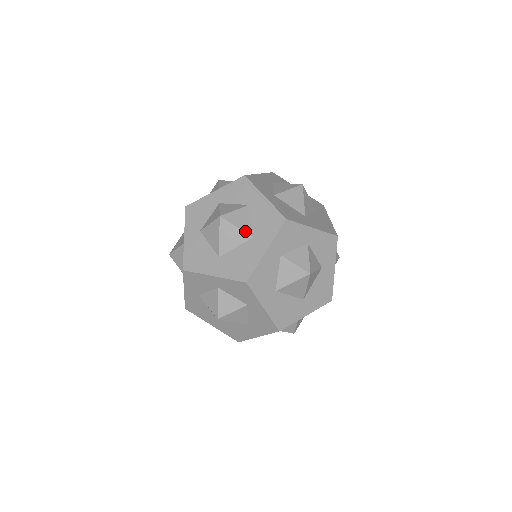
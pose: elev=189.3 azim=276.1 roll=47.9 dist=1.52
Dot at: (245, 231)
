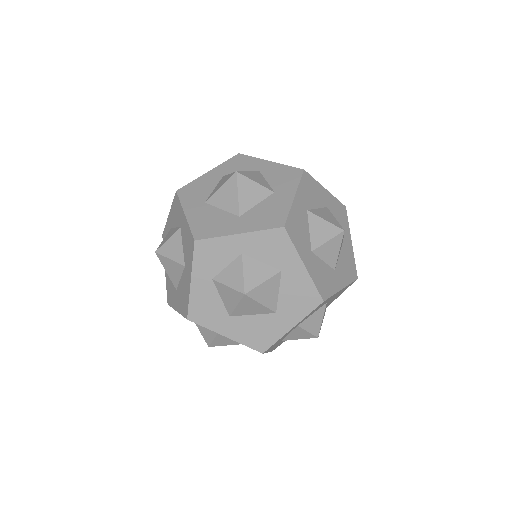
Dot at: (177, 261)
